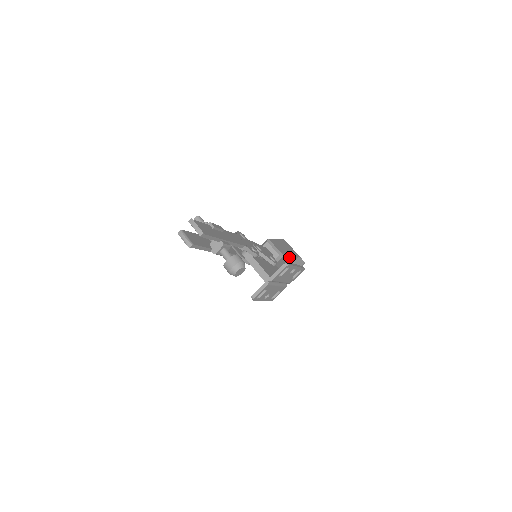
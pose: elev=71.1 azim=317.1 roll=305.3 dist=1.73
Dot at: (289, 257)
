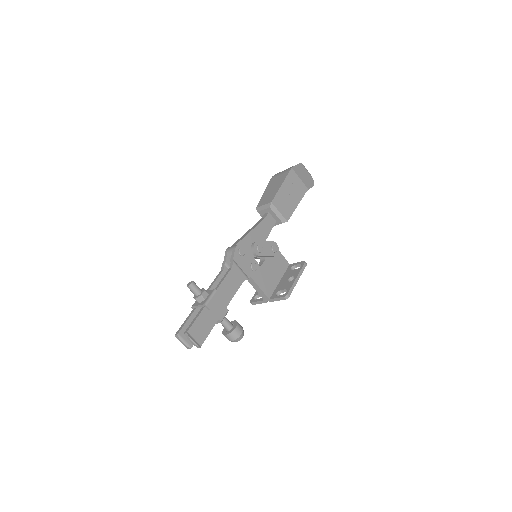
Dot at: (294, 208)
